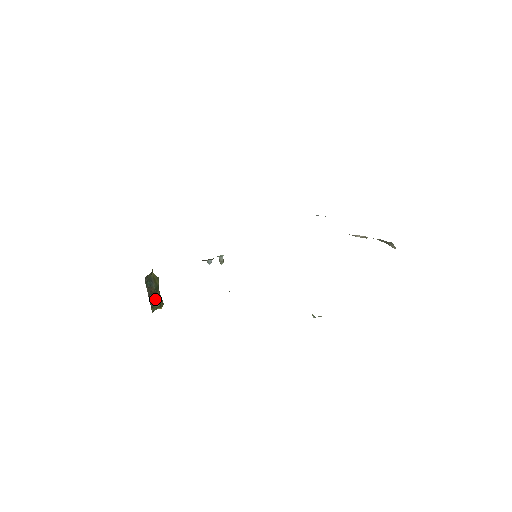
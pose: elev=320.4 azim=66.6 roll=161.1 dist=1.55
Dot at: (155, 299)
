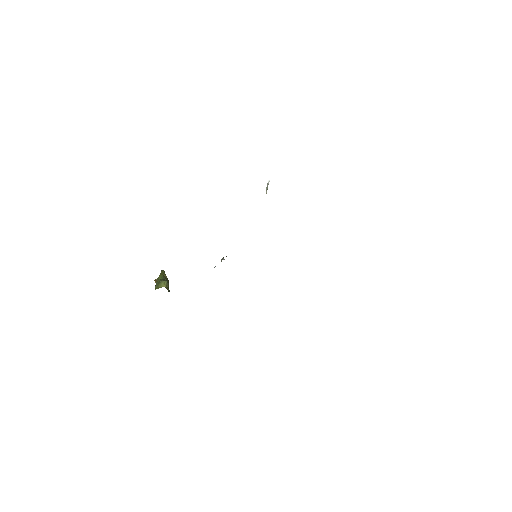
Dot at: occluded
